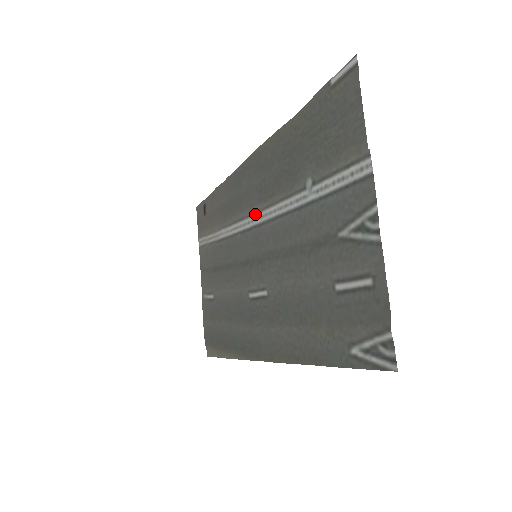
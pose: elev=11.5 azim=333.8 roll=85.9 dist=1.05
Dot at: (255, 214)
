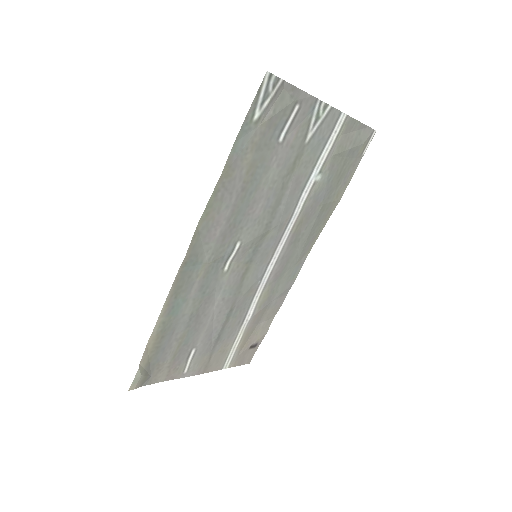
Dot at: (280, 252)
